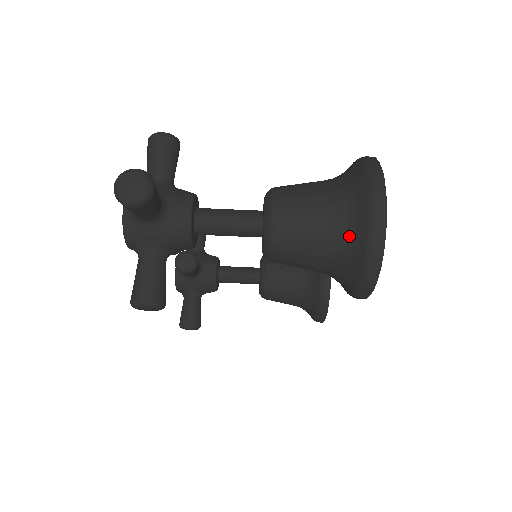
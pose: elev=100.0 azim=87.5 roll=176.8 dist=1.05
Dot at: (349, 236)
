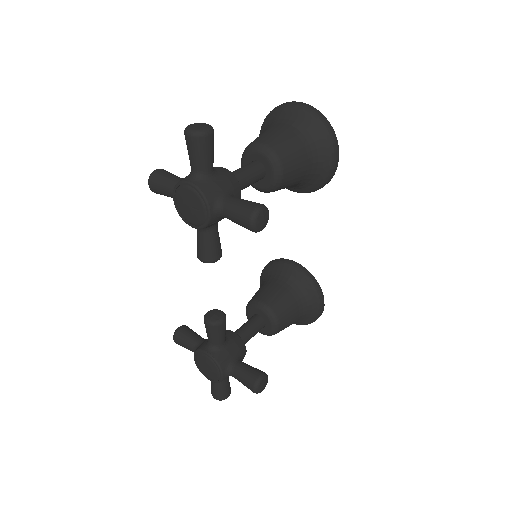
Dot at: (303, 125)
